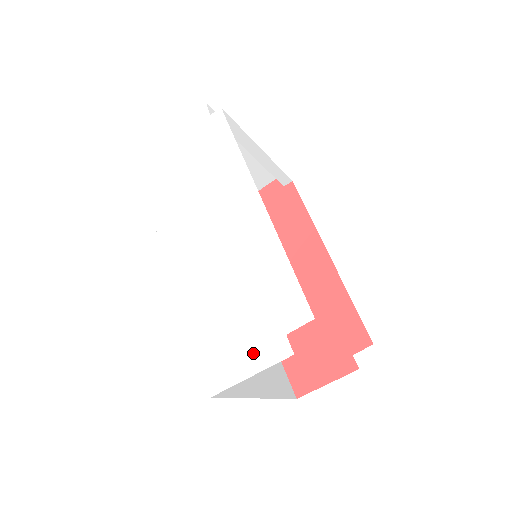
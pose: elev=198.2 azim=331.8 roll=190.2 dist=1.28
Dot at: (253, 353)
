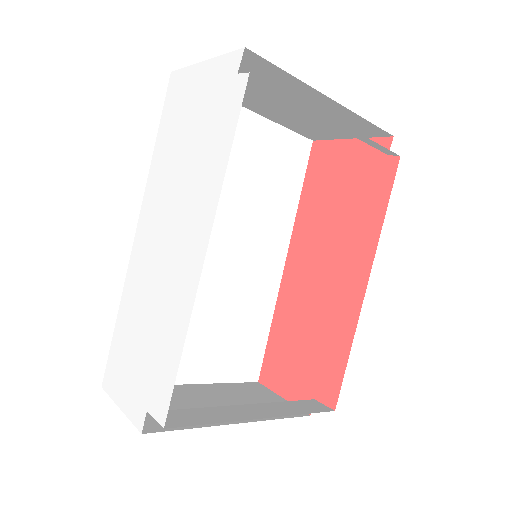
Dot at: (128, 393)
